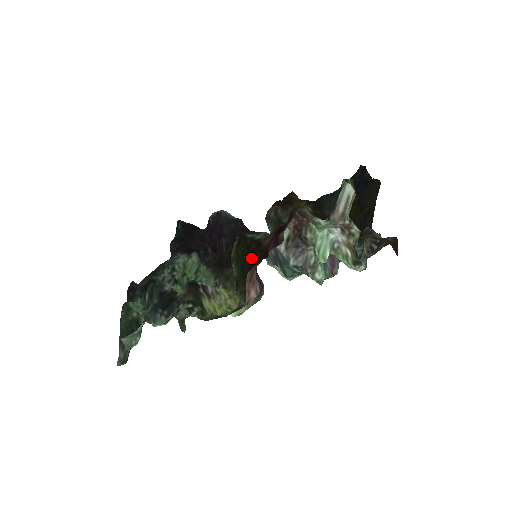
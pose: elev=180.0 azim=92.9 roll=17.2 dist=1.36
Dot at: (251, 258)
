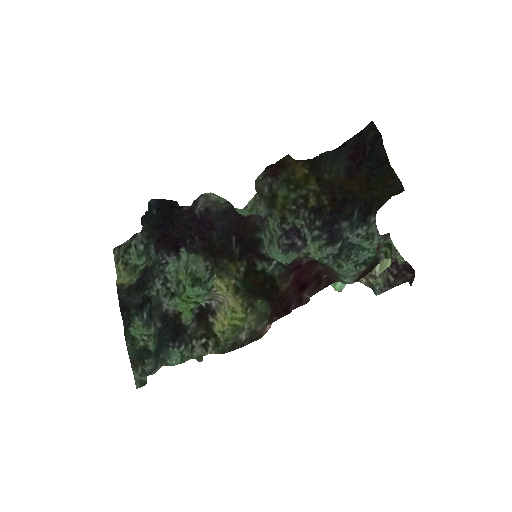
Dot at: (264, 295)
